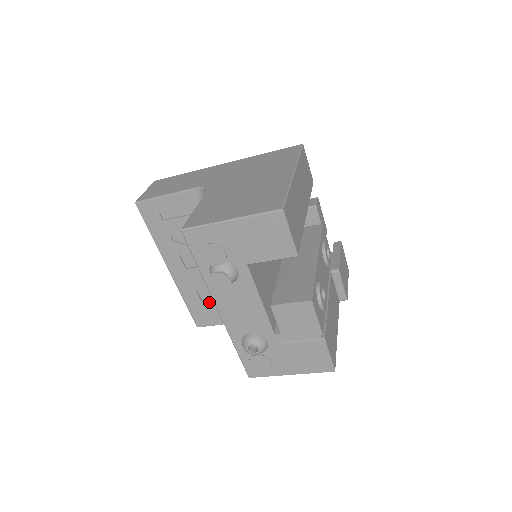
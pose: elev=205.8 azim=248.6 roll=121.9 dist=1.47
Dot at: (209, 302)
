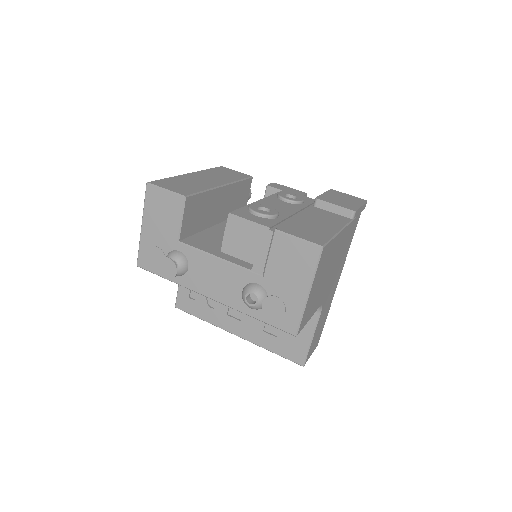
Dot at: (281, 332)
